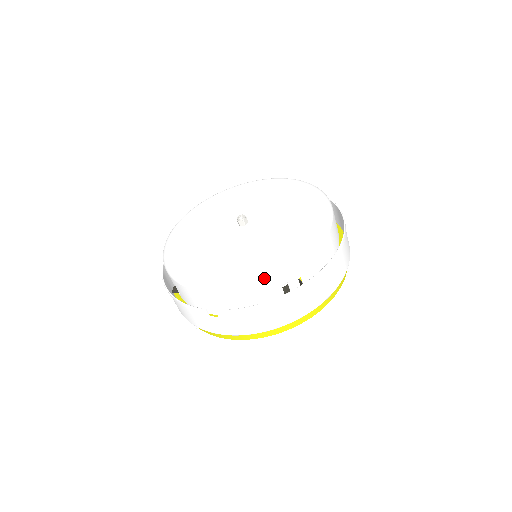
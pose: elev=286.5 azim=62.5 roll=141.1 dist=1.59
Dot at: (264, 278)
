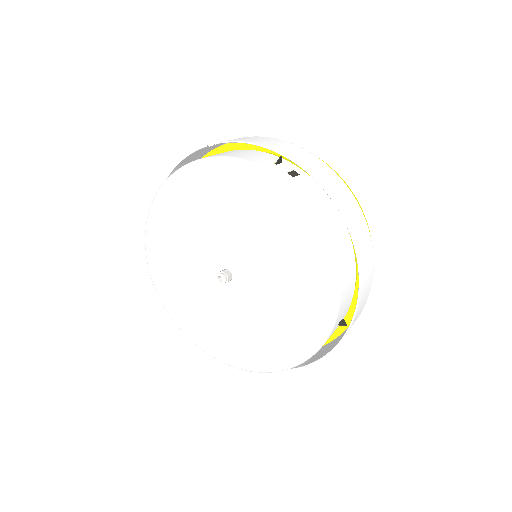
Dot at: (309, 358)
